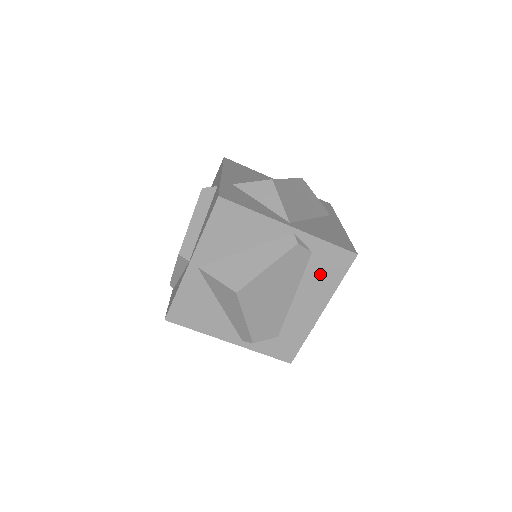
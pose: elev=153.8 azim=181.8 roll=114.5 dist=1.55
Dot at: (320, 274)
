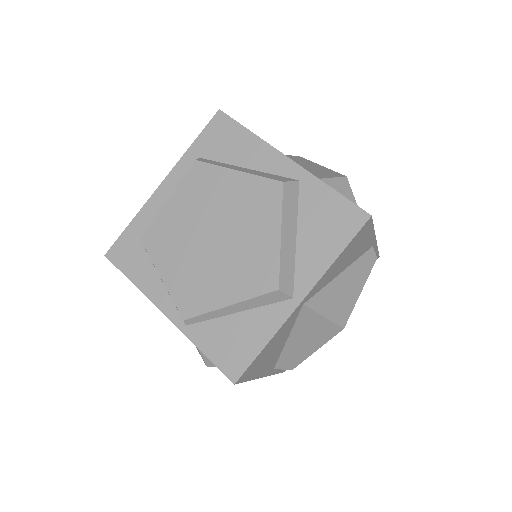
Dot at: occluded
